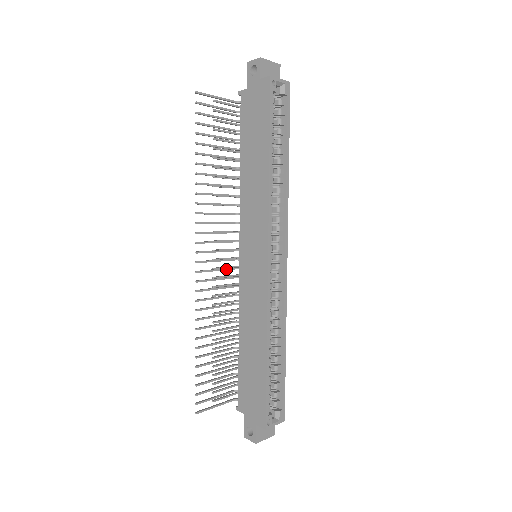
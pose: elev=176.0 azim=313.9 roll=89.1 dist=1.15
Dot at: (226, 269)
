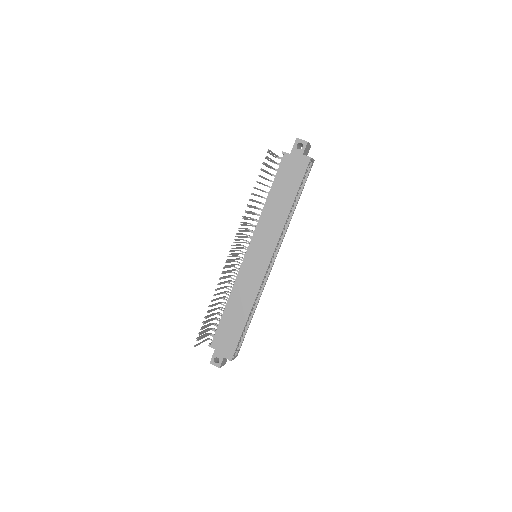
Dot at: (236, 259)
